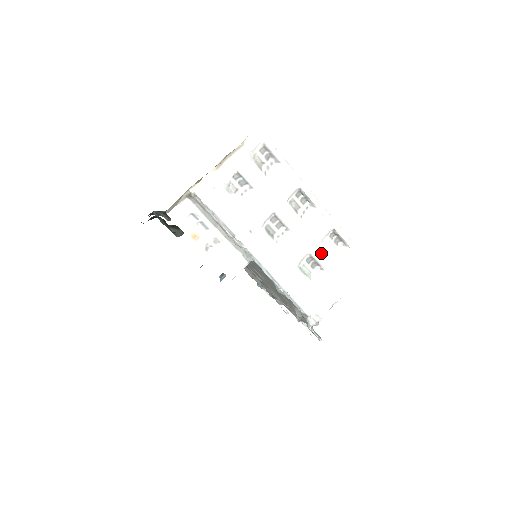
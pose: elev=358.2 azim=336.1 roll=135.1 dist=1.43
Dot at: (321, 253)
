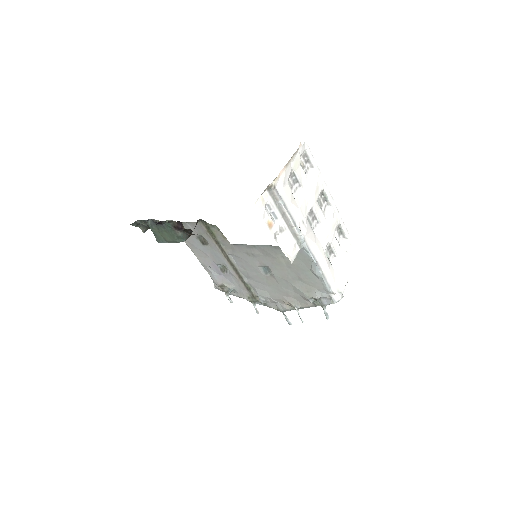
Dot at: (335, 243)
